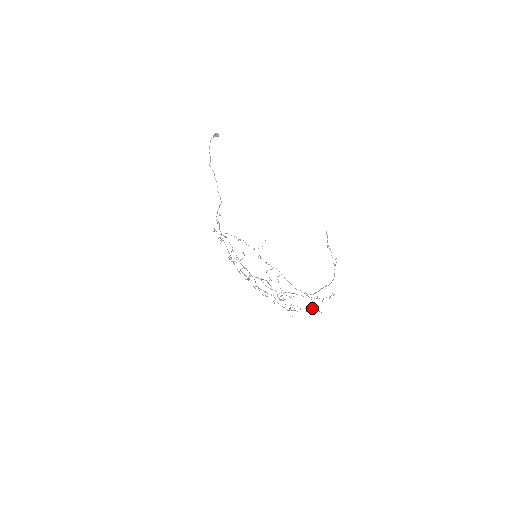
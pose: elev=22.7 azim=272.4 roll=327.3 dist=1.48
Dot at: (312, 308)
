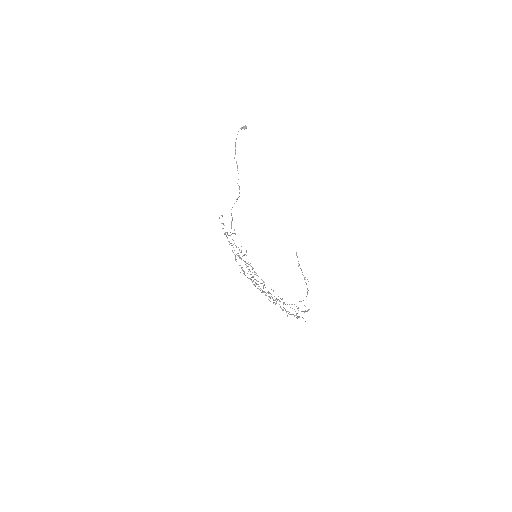
Dot at: occluded
